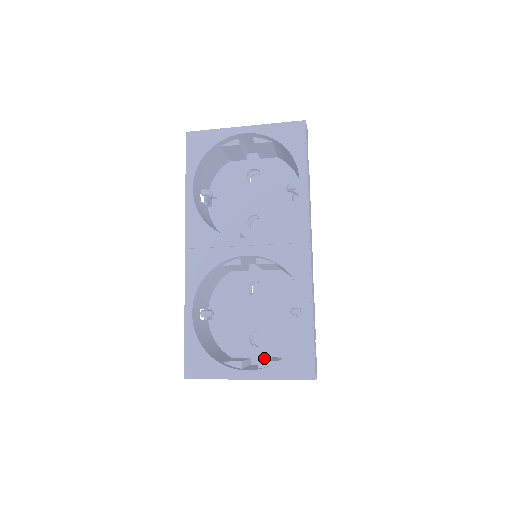
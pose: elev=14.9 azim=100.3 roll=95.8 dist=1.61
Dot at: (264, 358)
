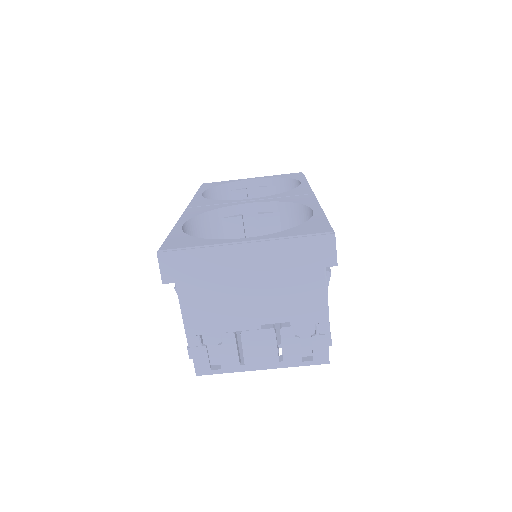
Dot at: occluded
